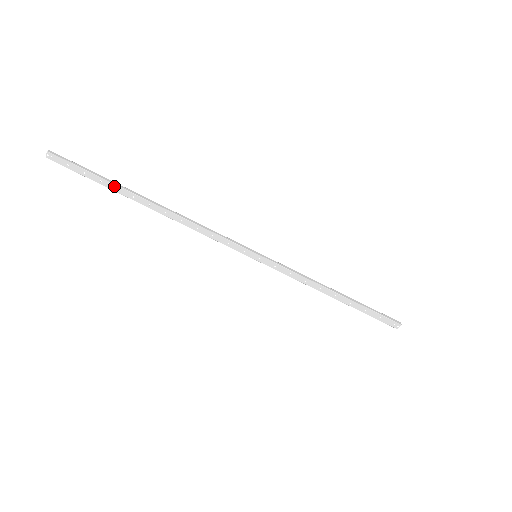
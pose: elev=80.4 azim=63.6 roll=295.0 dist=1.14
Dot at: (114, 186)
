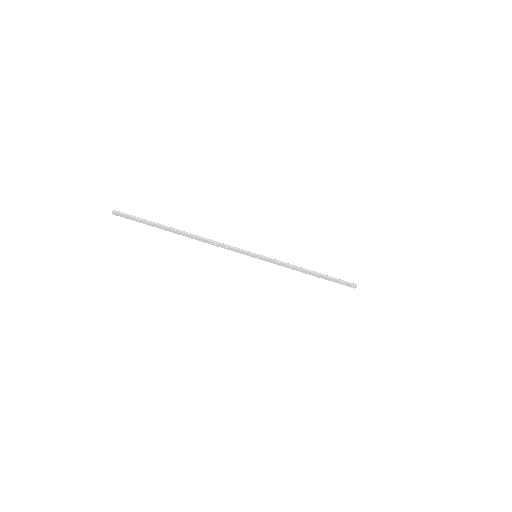
Dot at: (158, 226)
